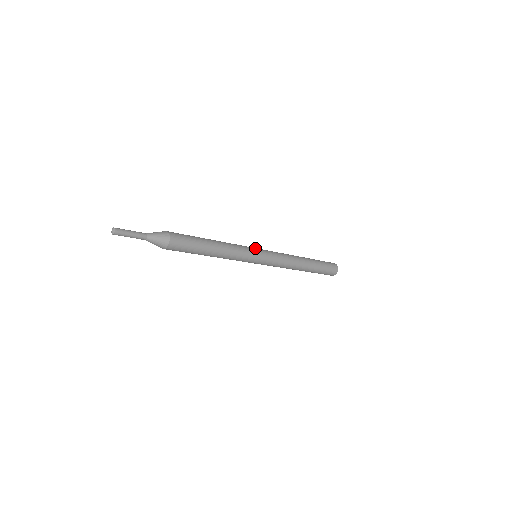
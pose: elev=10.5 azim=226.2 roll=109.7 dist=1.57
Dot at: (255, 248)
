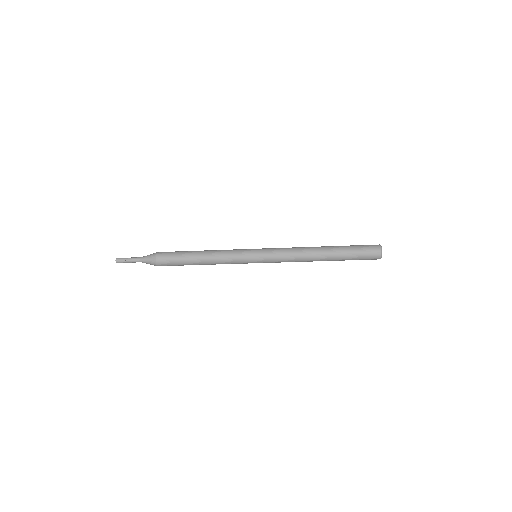
Dot at: occluded
